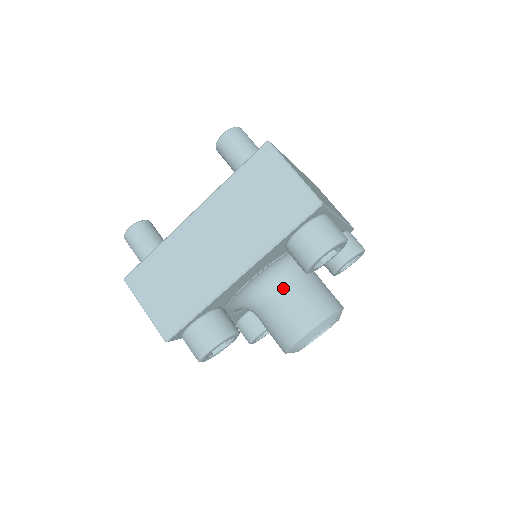
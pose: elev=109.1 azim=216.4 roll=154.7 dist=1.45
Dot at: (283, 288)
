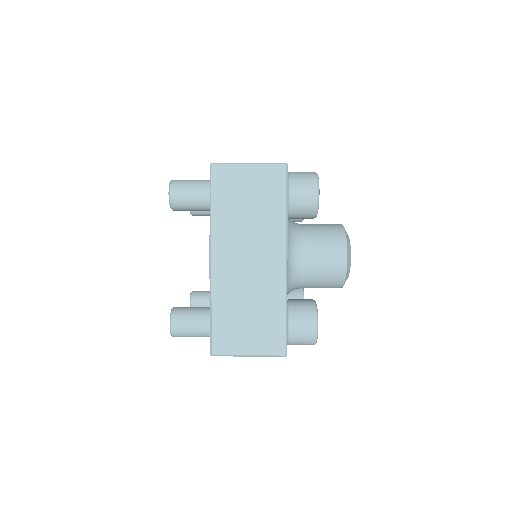
Dot at: occluded
